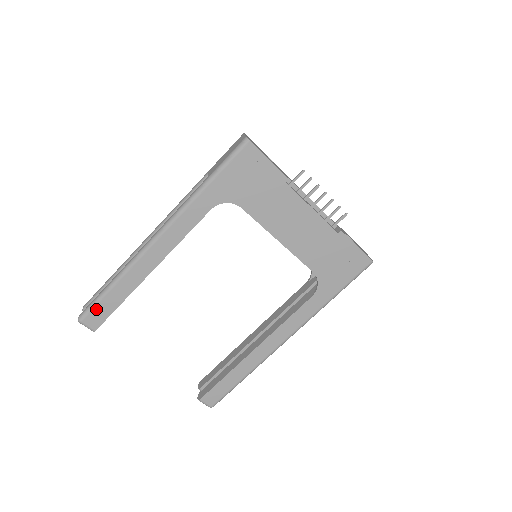
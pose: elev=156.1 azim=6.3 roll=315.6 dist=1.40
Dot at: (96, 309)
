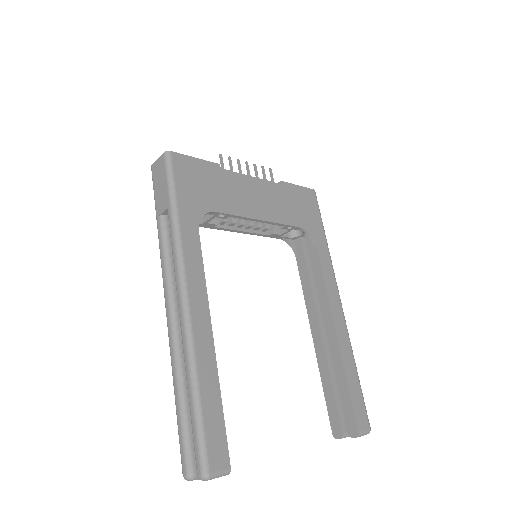
Dot at: (208, 438)
